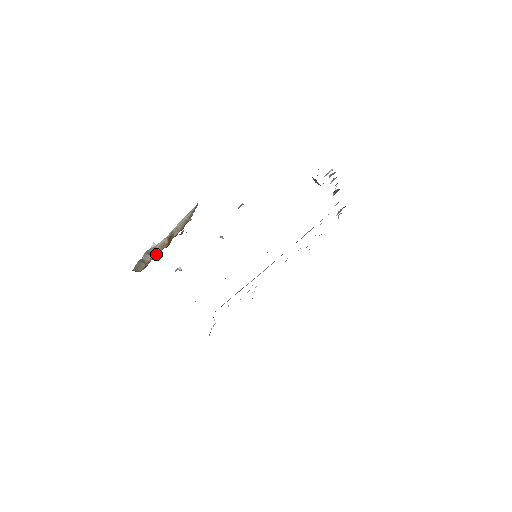
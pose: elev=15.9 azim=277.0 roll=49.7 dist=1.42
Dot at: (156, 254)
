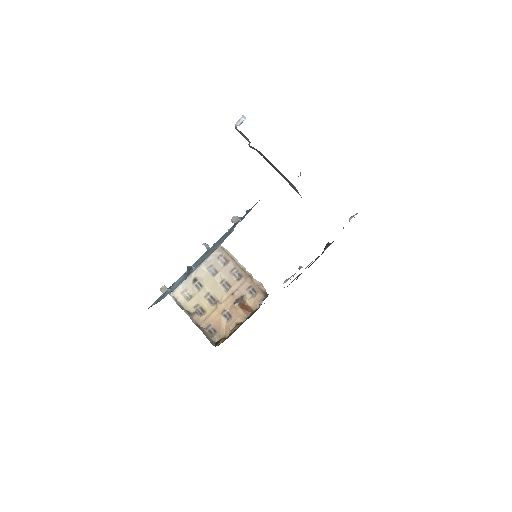
Dot at: (223, 319)
